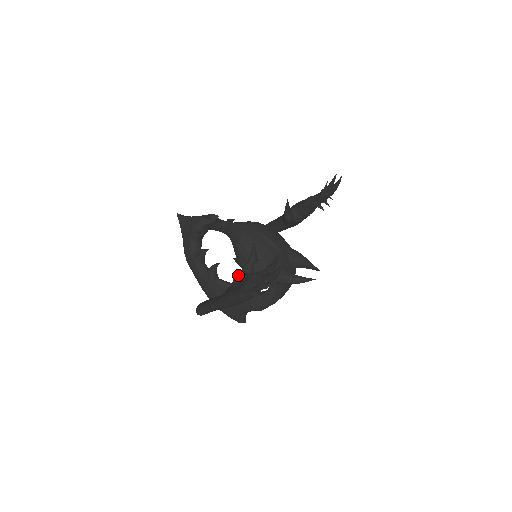
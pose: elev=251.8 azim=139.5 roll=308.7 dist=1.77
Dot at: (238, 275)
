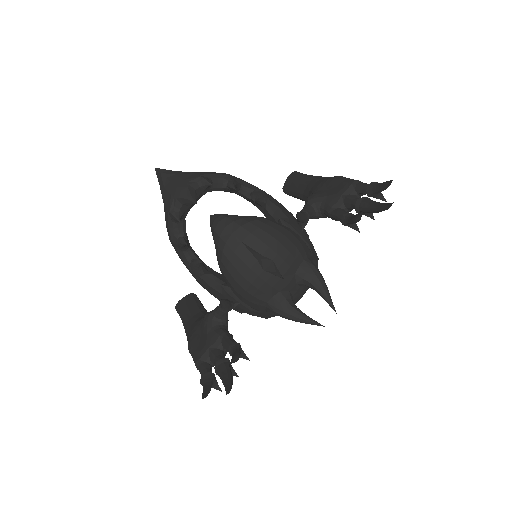
Dot at: (206, 319)
